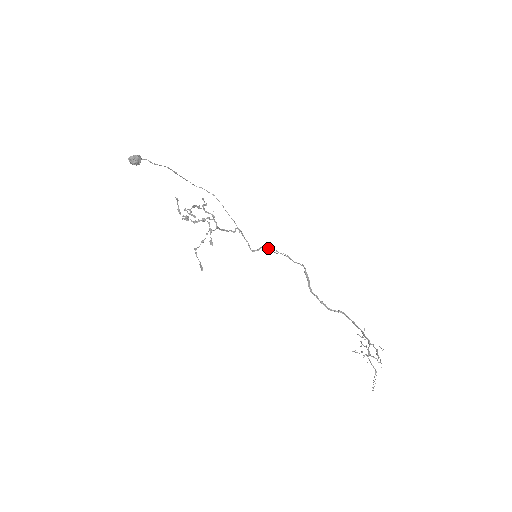
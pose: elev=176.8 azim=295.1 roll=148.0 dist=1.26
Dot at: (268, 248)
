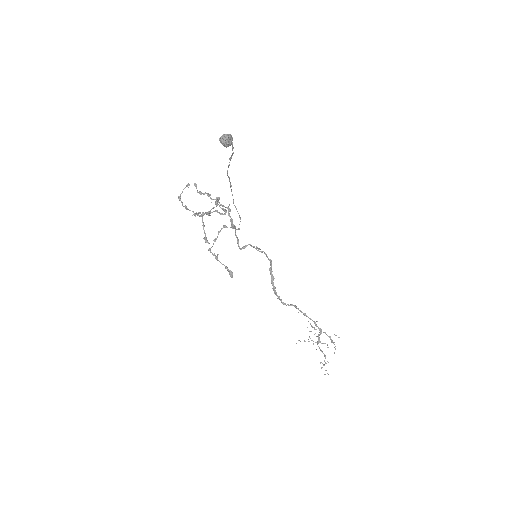
Dot at: (253, 246)
